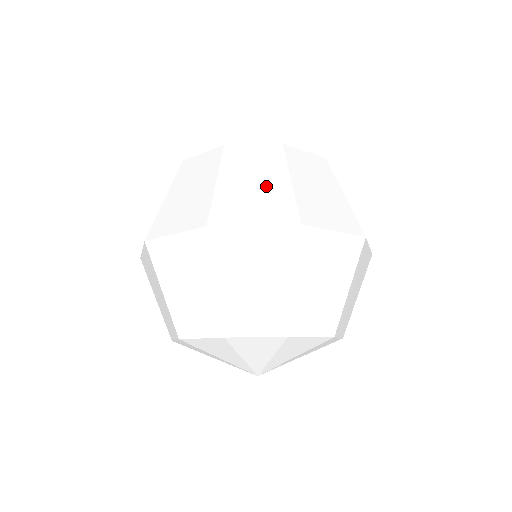
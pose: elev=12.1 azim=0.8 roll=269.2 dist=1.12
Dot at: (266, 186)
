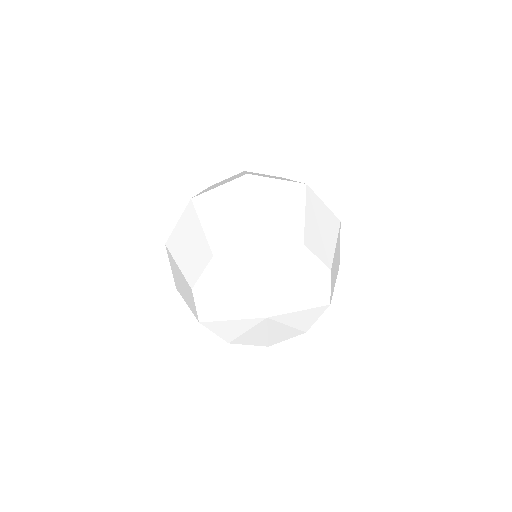
Dot at: occluded
